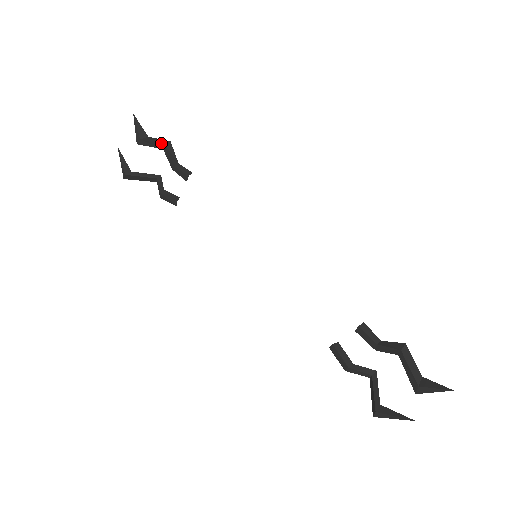
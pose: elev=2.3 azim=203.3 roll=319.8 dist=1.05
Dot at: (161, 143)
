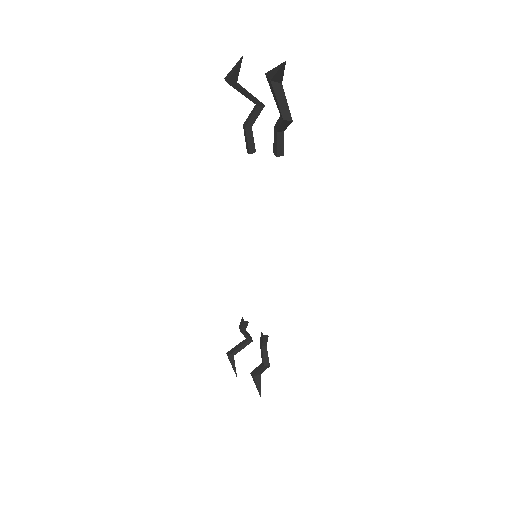
Dot at: (283, 113)
